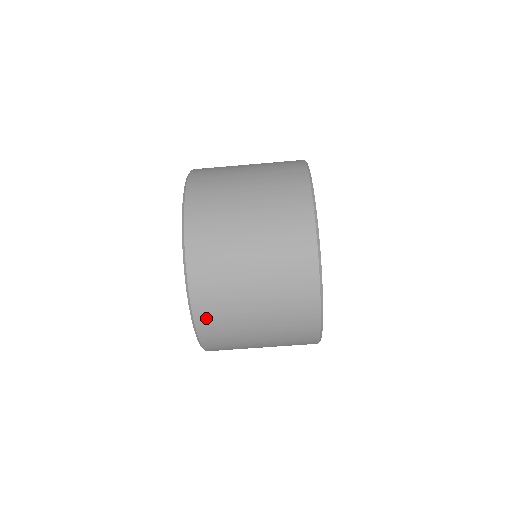
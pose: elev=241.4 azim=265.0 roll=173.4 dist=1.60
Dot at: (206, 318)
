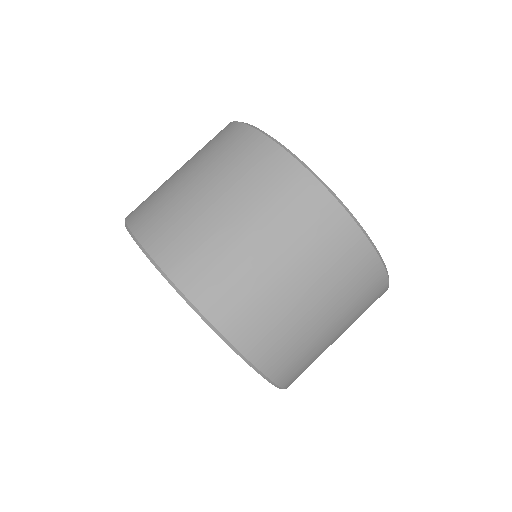
Dot at: (270, 357)
